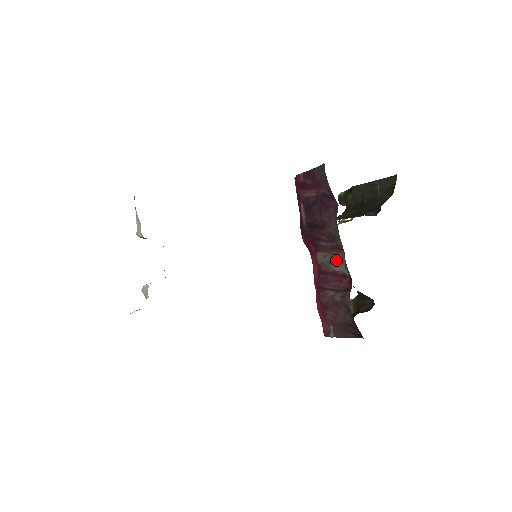
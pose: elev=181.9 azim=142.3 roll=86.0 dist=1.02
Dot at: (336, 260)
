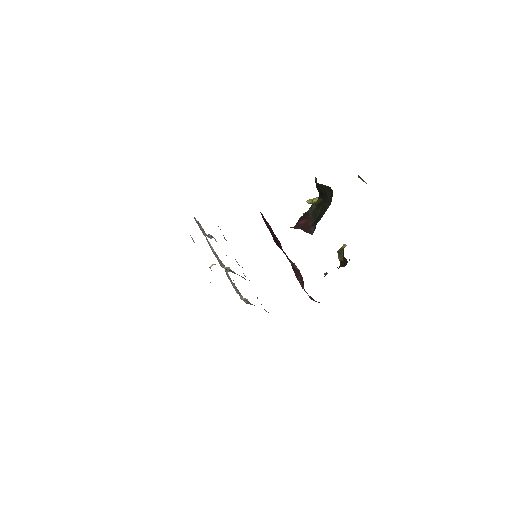
Dot at: (295, 265)
